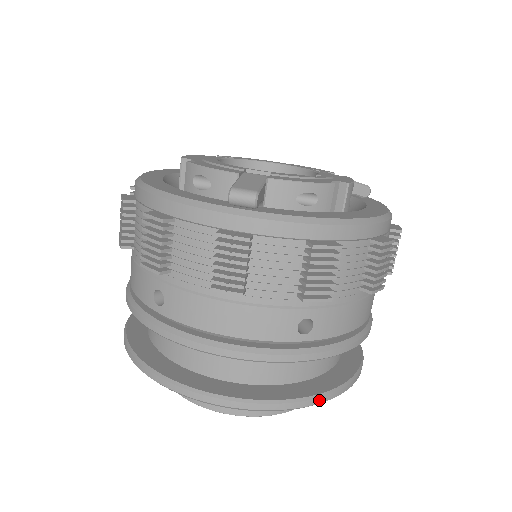
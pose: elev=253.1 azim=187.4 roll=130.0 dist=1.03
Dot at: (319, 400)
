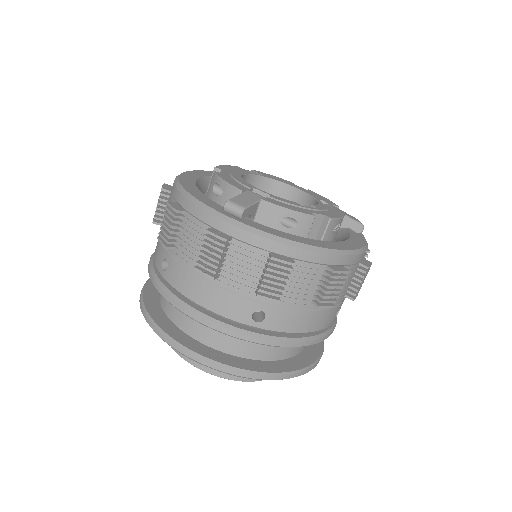
Dot at: (260, 376)
